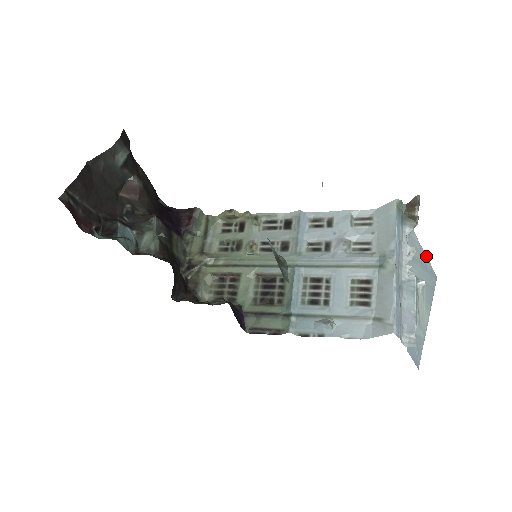
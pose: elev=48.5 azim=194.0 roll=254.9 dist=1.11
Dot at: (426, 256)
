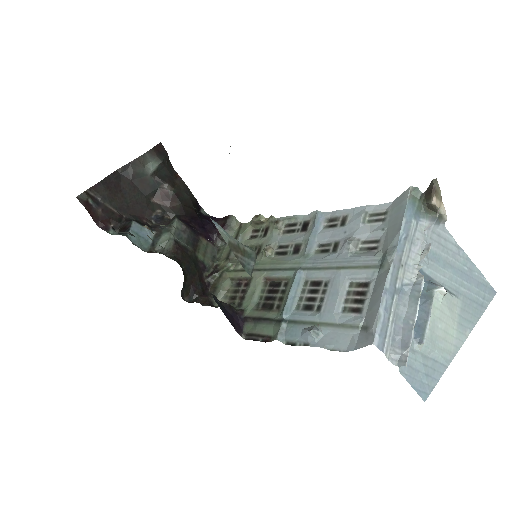
Dot at: (472, 262)
